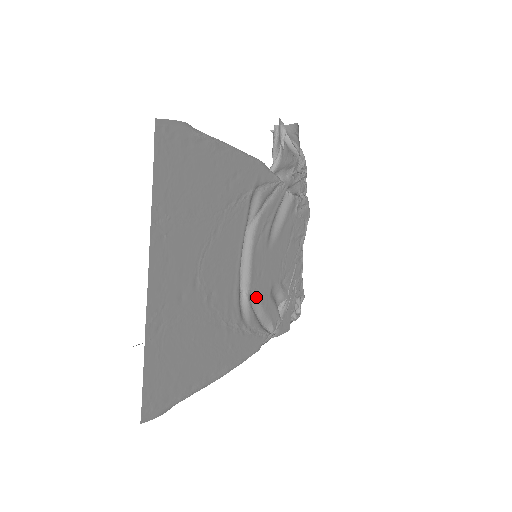
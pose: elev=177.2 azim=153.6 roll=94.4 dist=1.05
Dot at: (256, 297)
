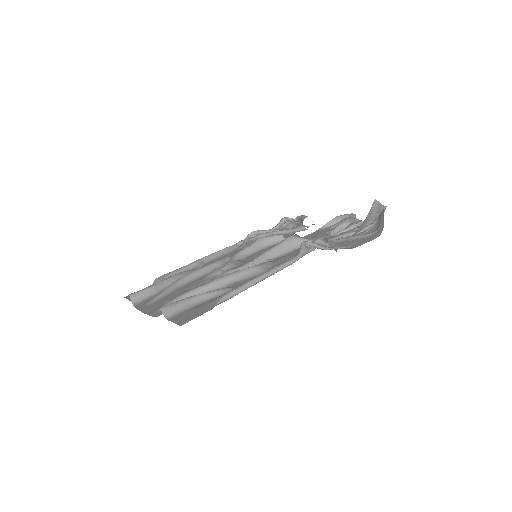
Dot at: occluded
